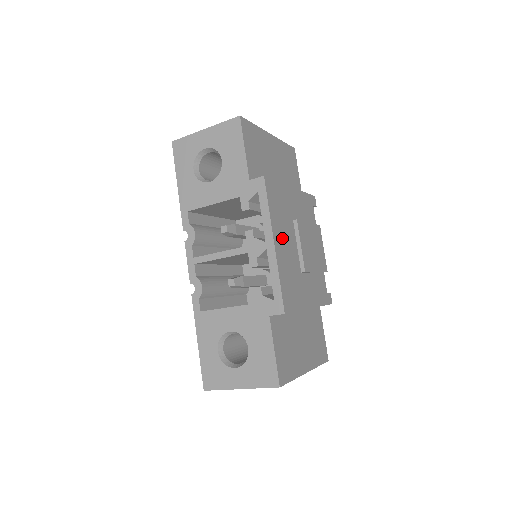
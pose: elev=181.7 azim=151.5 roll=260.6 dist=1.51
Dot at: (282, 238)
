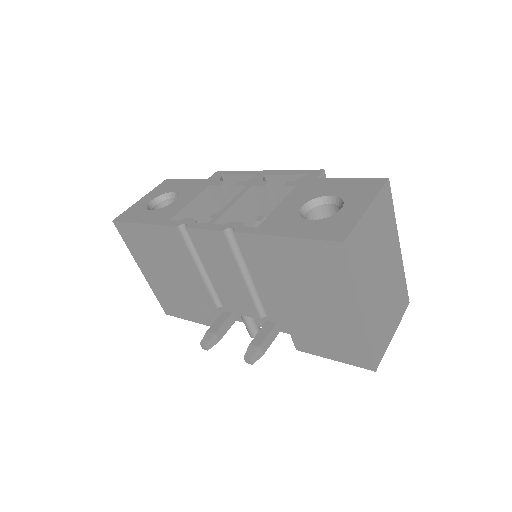
Dot at: occluded
